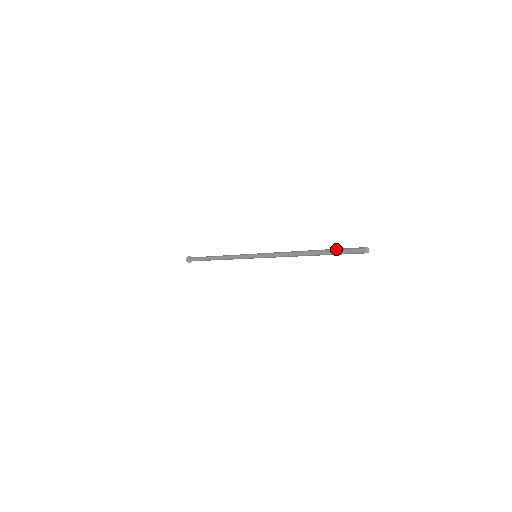
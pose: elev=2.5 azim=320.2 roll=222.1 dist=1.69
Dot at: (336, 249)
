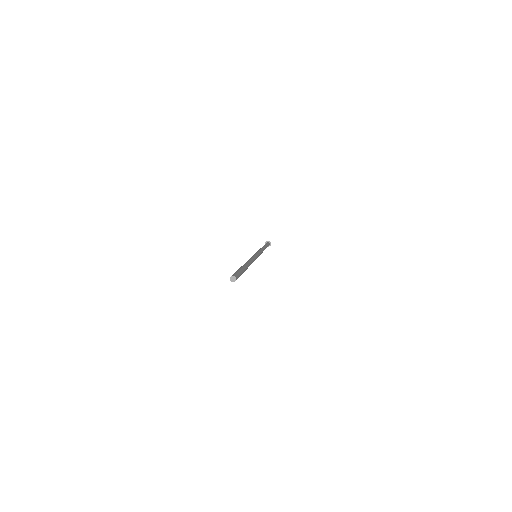
Dot at: (240, 269)
